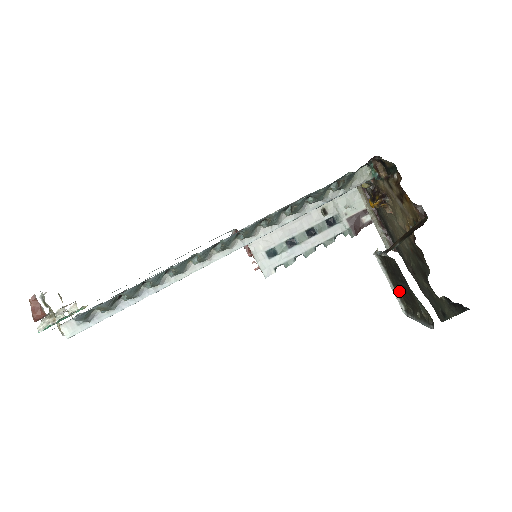
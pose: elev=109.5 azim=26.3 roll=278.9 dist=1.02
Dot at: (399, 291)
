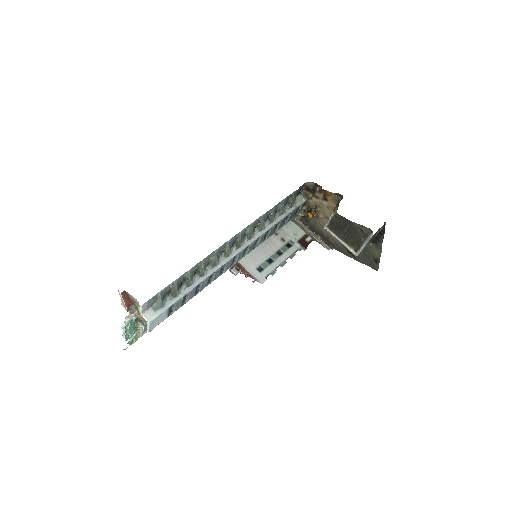
Dot at: (347, 239)
